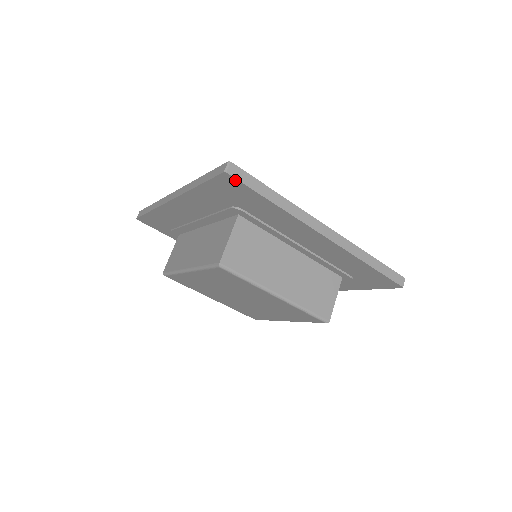
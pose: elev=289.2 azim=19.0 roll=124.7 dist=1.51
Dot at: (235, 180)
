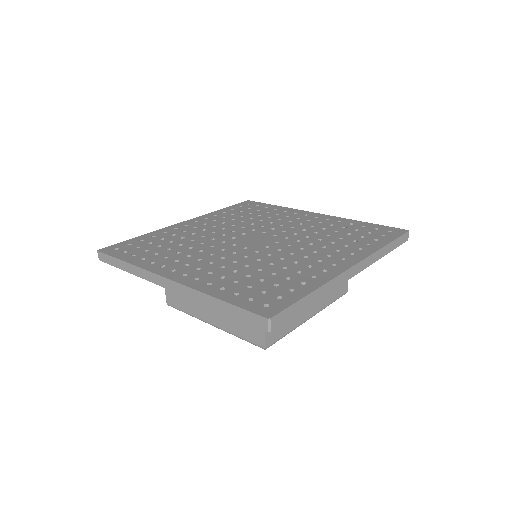
Dot at: (277, 324)
